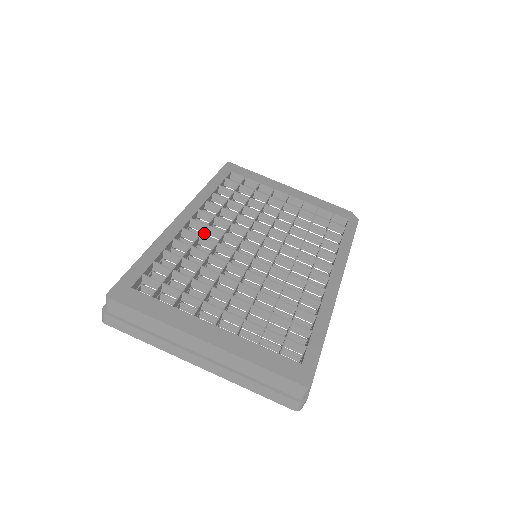
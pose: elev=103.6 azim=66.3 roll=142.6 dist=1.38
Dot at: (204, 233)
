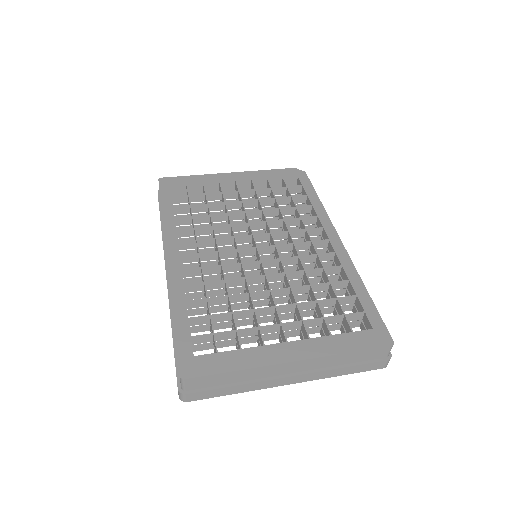
Dot at: occluded
